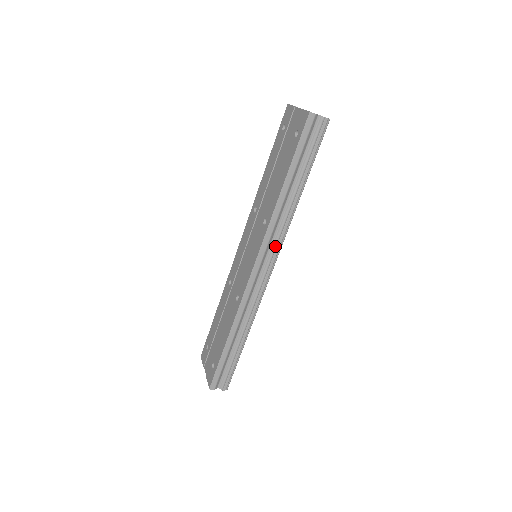
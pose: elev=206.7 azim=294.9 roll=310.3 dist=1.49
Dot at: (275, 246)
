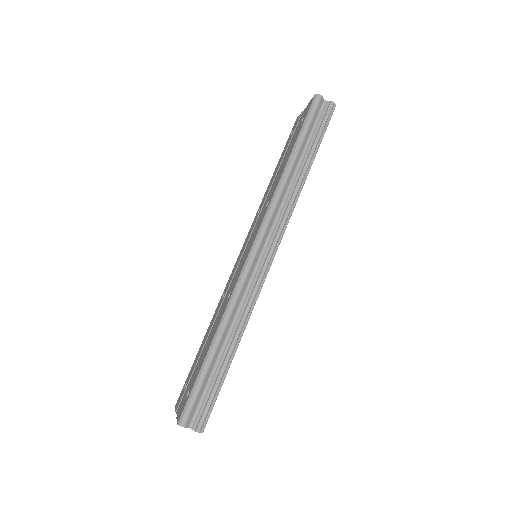
Dot at: (277, 228)
